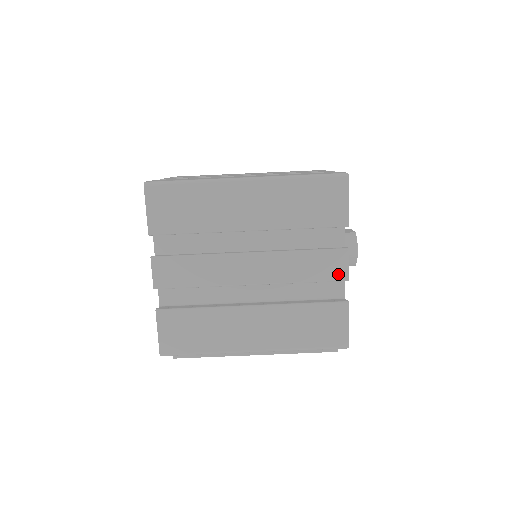
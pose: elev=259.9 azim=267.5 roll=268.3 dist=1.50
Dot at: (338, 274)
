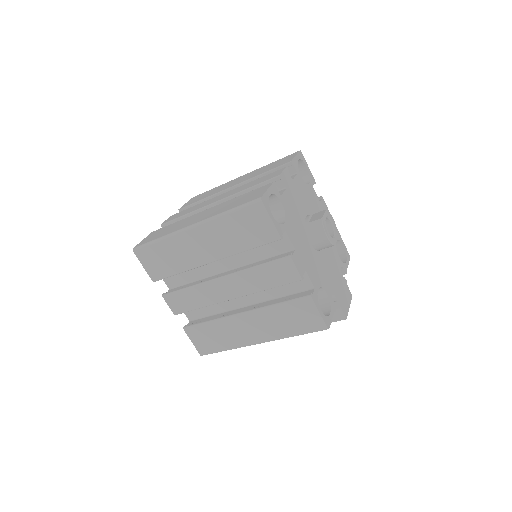
Dot at: (292, 277)
